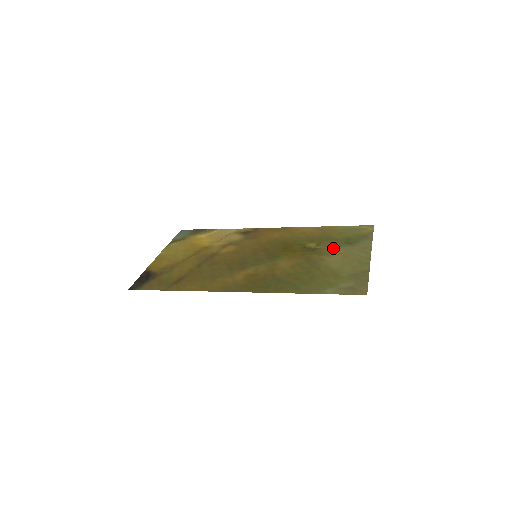
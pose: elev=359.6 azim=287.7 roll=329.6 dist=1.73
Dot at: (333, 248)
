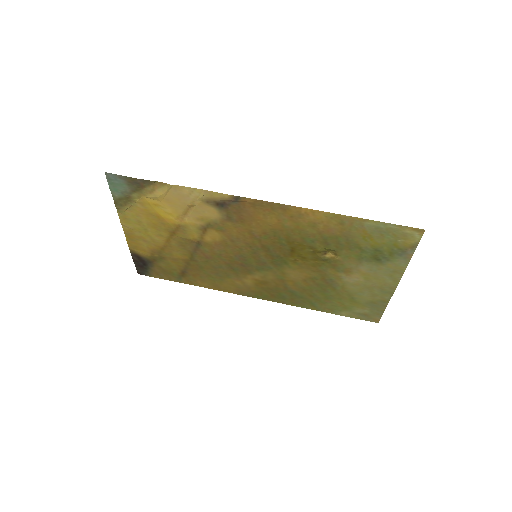
Dot at: (354, 264)
